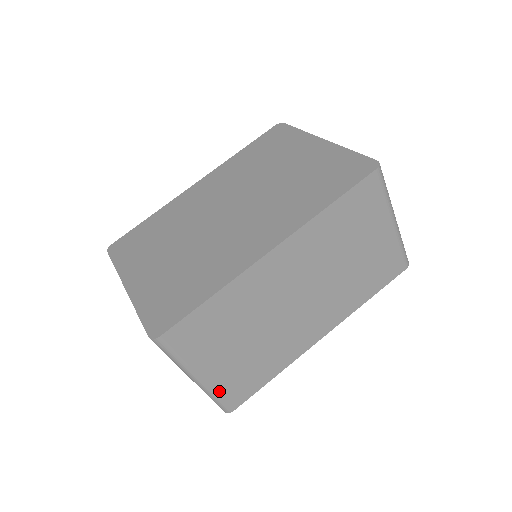
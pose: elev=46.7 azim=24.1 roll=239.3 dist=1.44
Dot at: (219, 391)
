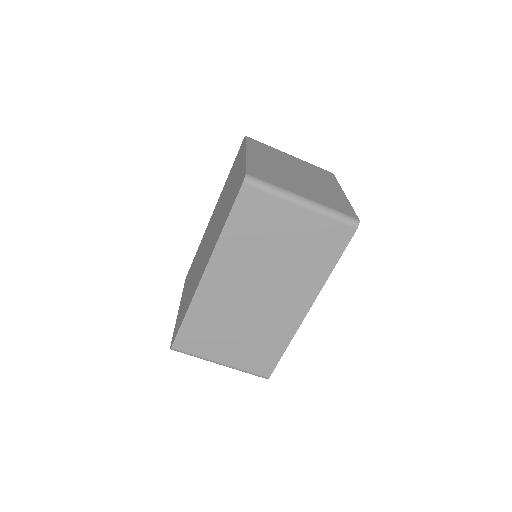
Dot at: (244, 368)
